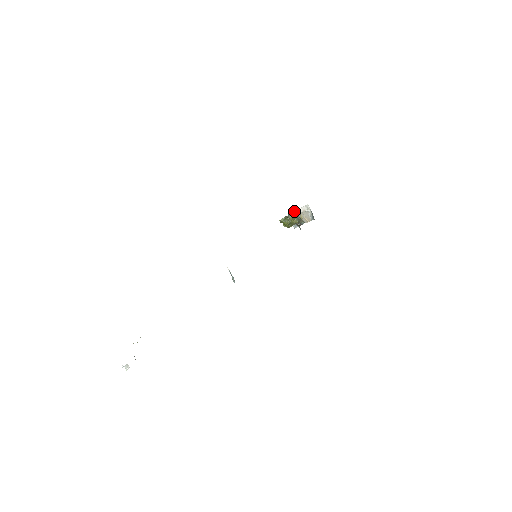
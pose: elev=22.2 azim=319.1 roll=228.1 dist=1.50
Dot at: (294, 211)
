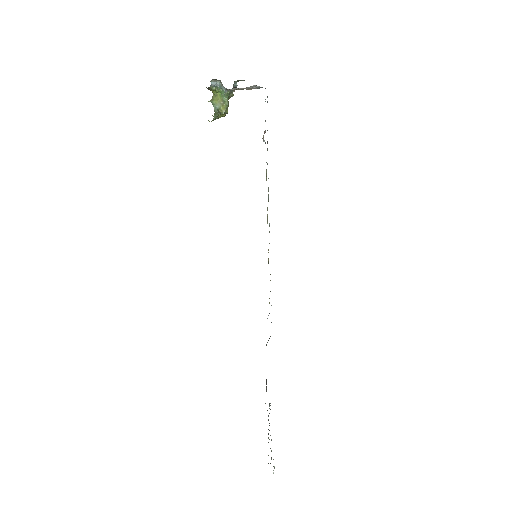
Dot at: (222, 90)
